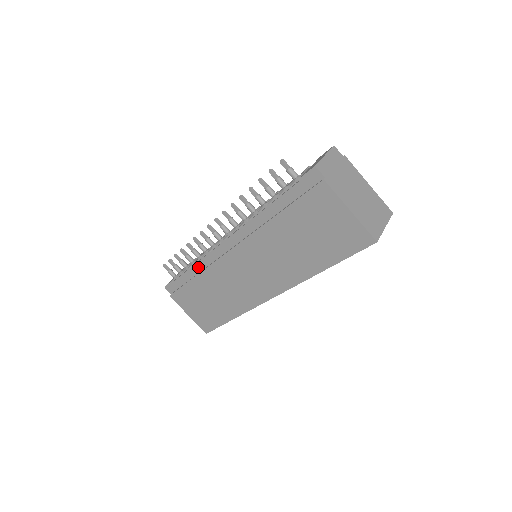
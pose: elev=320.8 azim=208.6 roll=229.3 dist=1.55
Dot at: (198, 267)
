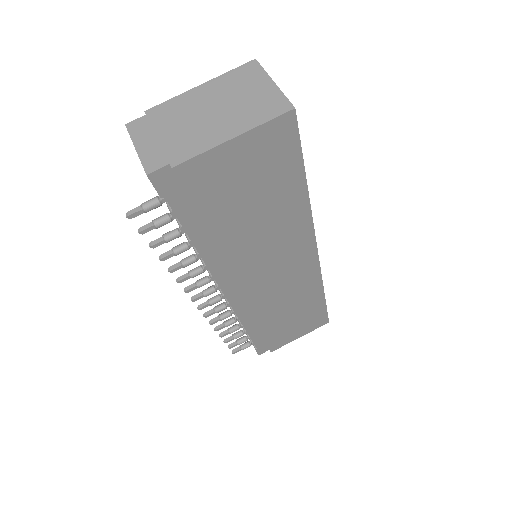
Dot at: (248, 324)
